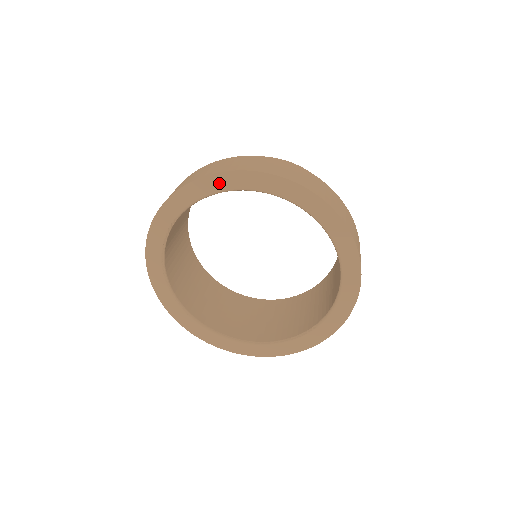
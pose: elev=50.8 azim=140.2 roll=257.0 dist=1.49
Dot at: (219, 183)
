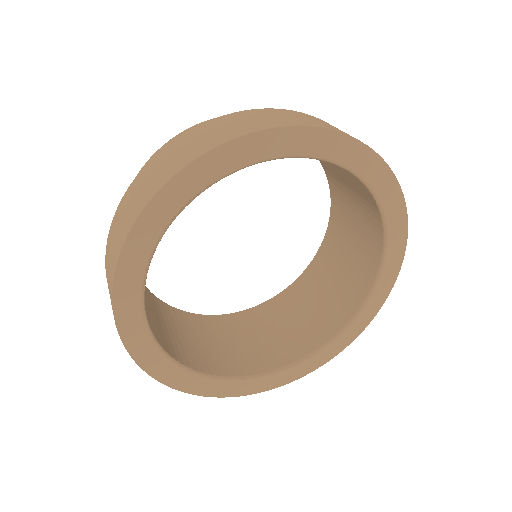
Dot at: (301, 142)
